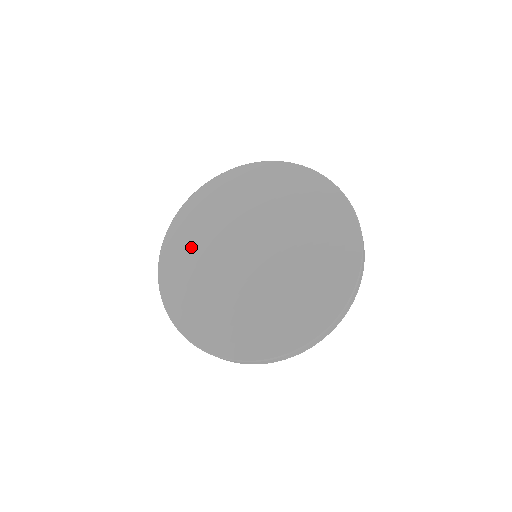
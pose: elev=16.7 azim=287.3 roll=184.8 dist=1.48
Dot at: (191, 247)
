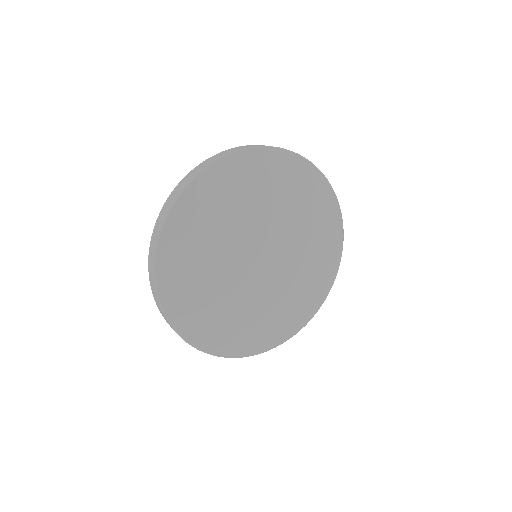
Dot at: (200, 250)
